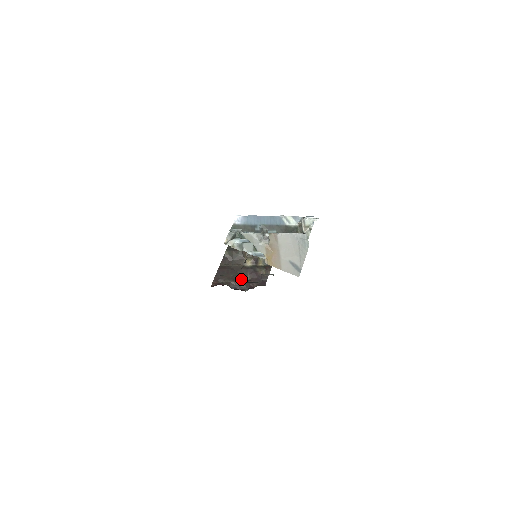
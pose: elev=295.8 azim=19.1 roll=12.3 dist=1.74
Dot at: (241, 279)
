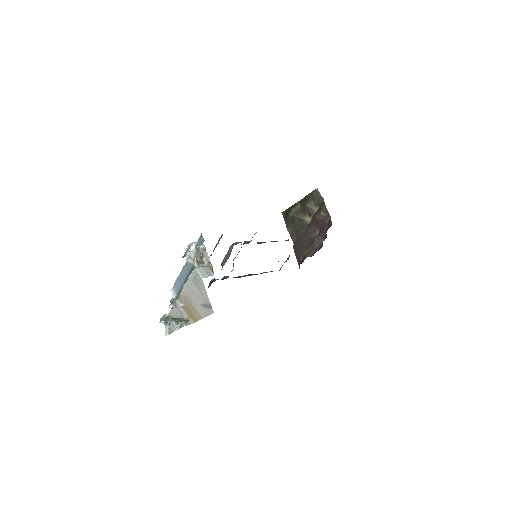
Dot at: (313, 239)
